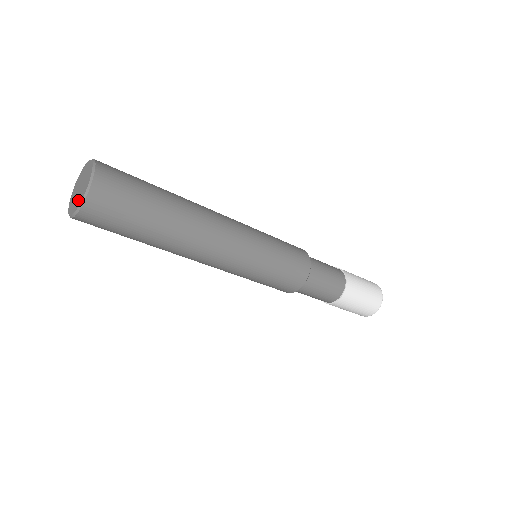
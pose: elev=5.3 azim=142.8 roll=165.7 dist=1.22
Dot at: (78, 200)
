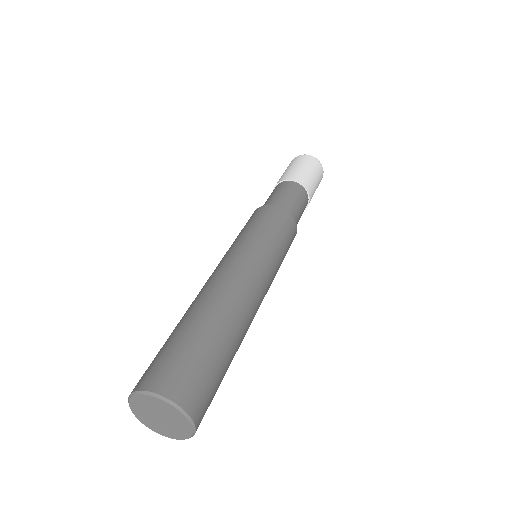
Dot at: (172, 432)
